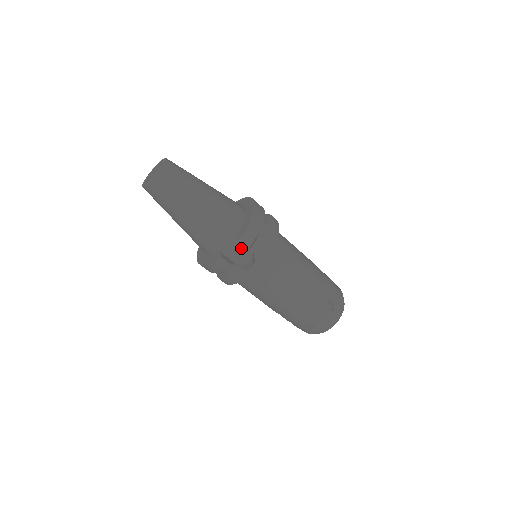
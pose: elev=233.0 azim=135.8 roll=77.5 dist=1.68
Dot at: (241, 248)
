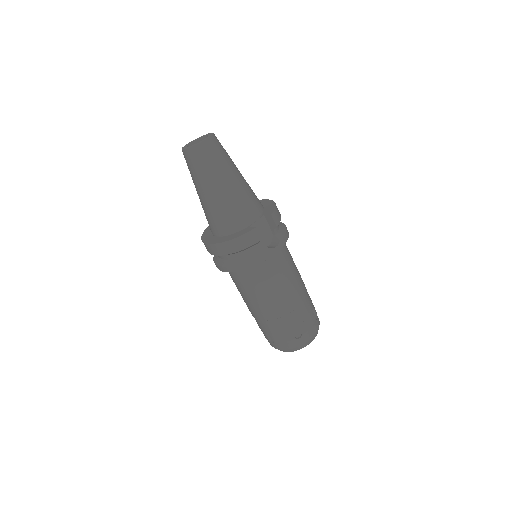
Dot at: (265, 229)
